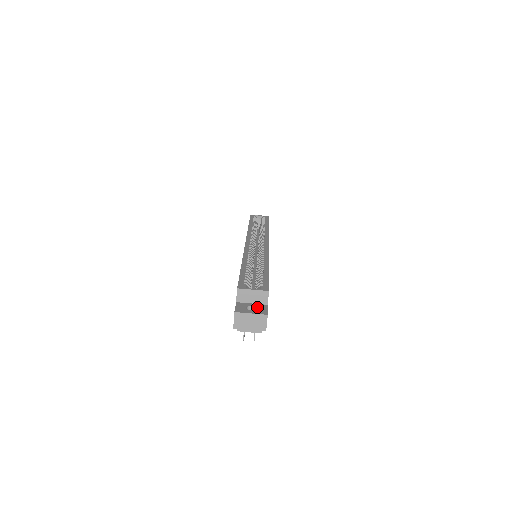
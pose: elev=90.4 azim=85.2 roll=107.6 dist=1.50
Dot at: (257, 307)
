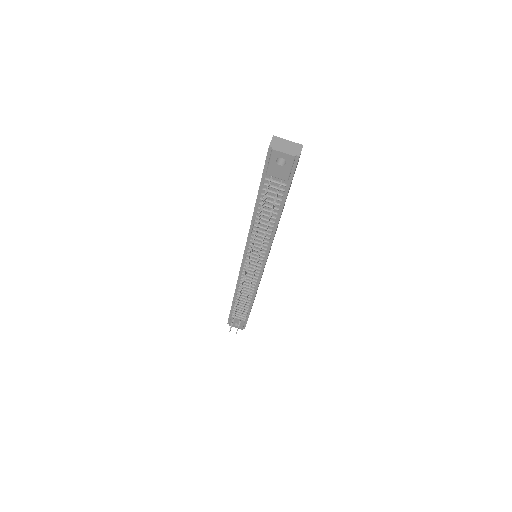
Dot at: occluded
